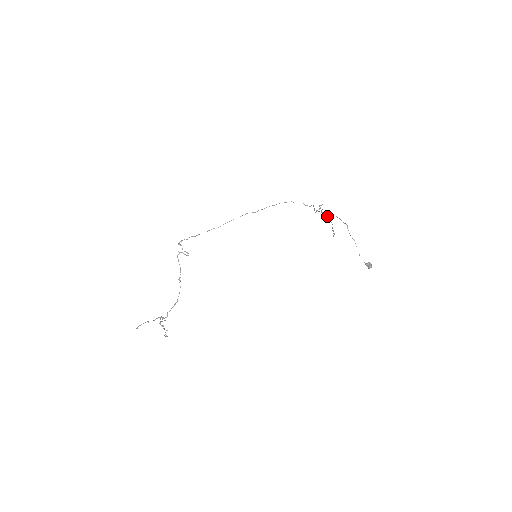
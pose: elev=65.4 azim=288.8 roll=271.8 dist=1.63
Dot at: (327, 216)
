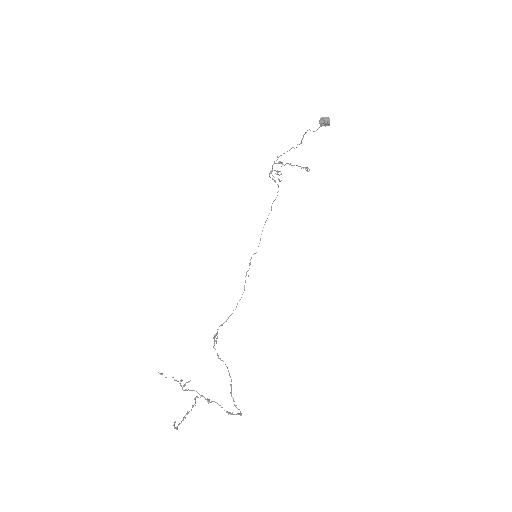
Dot at: (281, 166)
